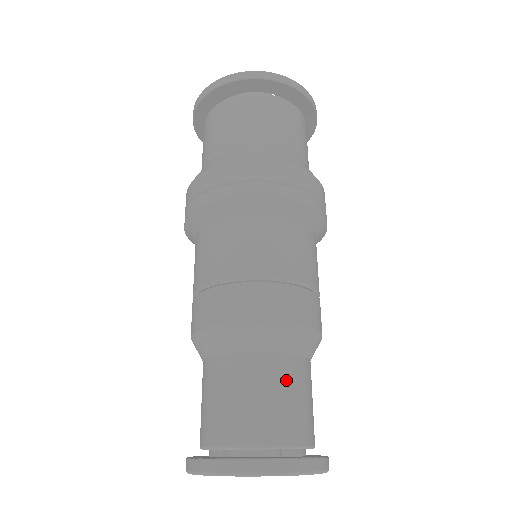
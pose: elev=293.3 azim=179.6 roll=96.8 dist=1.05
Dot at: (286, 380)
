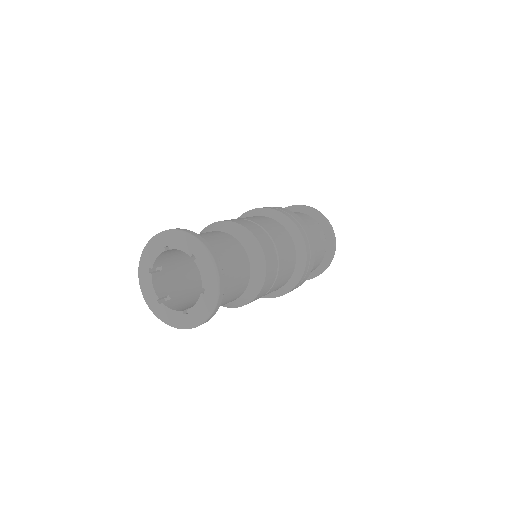
Dot at: occluded
